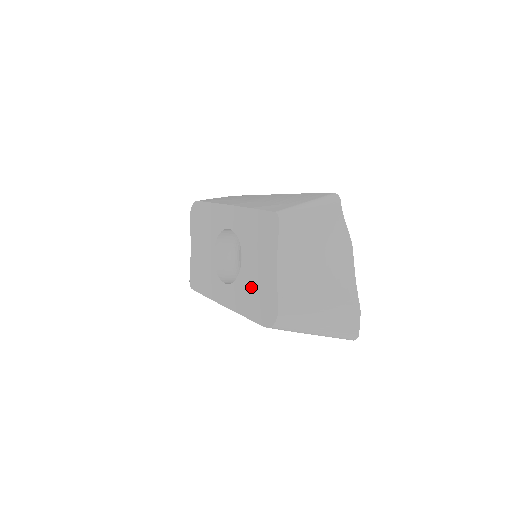
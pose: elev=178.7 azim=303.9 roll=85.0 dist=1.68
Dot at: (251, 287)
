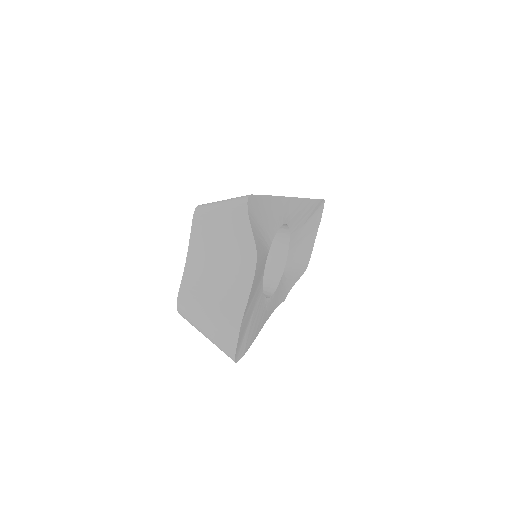
Dot at: occluded
